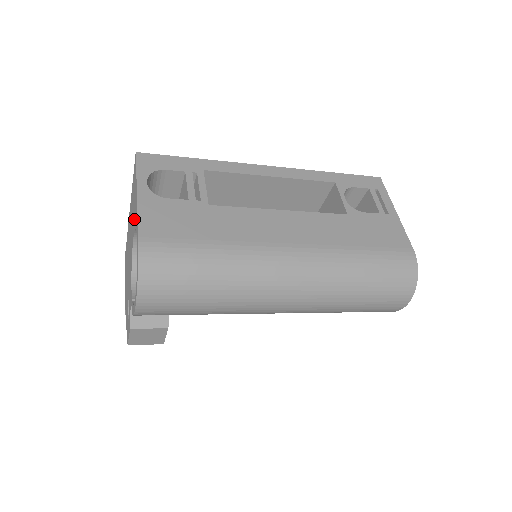
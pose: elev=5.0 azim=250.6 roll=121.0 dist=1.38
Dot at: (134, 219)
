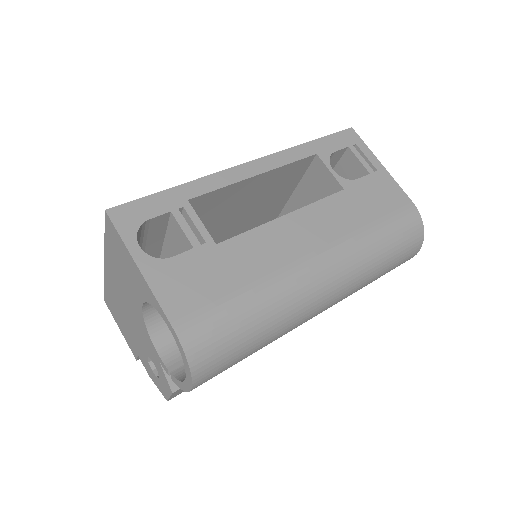
Dot at: (138, 289)
